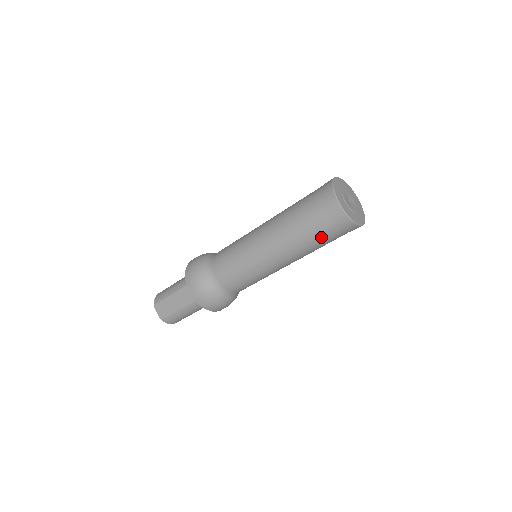
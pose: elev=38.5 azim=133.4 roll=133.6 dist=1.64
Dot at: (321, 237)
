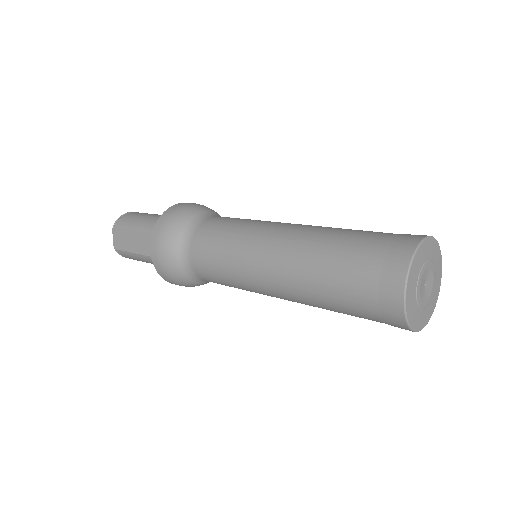
Dot at: (349, 310)
